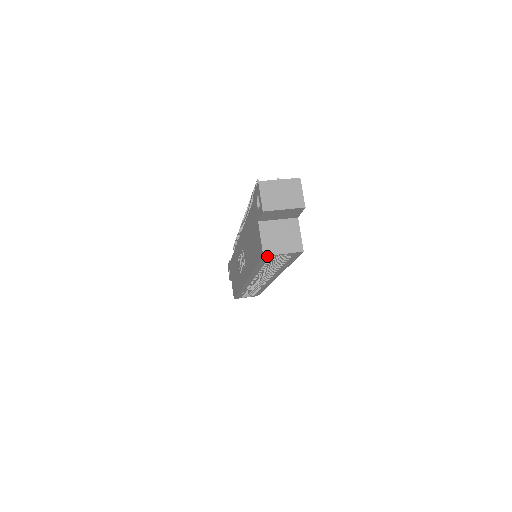
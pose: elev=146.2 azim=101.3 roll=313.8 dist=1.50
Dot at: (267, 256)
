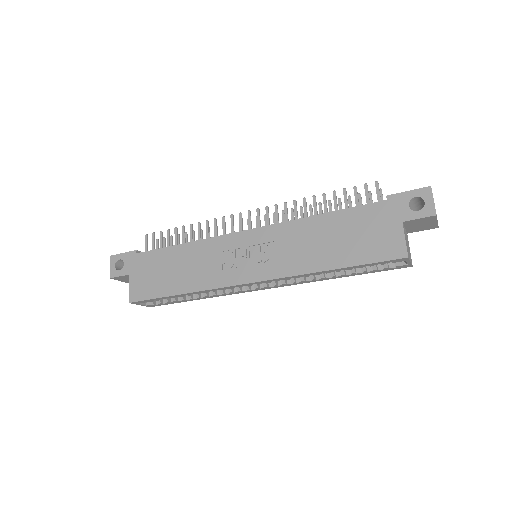
Dot at: (405, 259)
